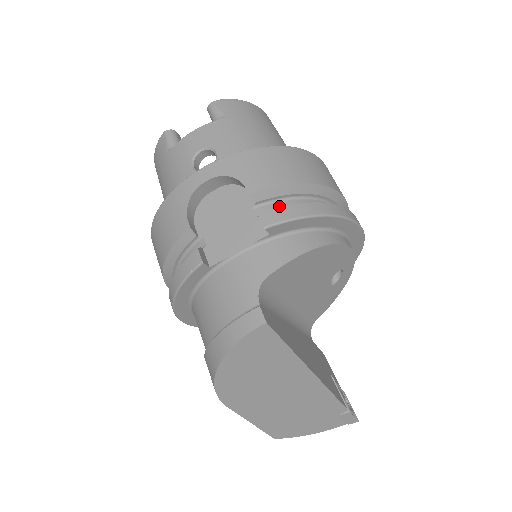
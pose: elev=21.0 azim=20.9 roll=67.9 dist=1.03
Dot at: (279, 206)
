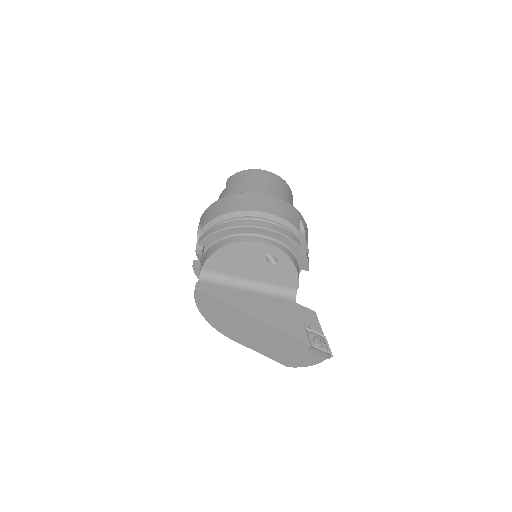
Dot at: occluded
